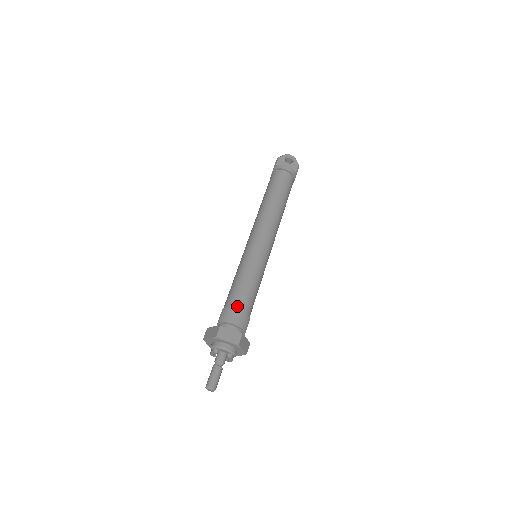
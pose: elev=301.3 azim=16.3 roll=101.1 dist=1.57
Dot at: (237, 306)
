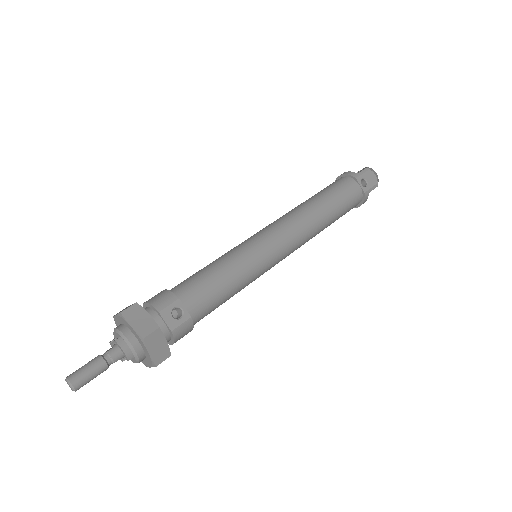
Dot at: occluded
